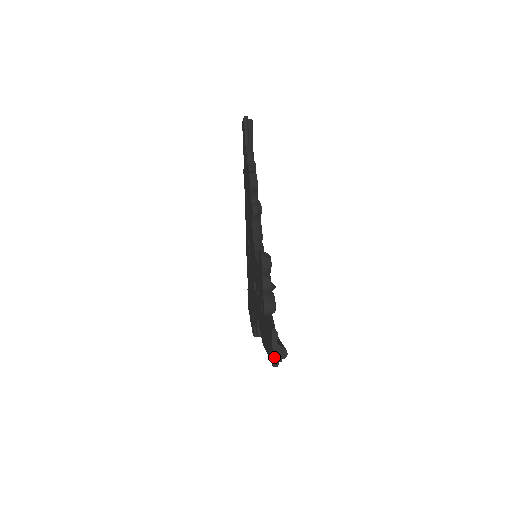
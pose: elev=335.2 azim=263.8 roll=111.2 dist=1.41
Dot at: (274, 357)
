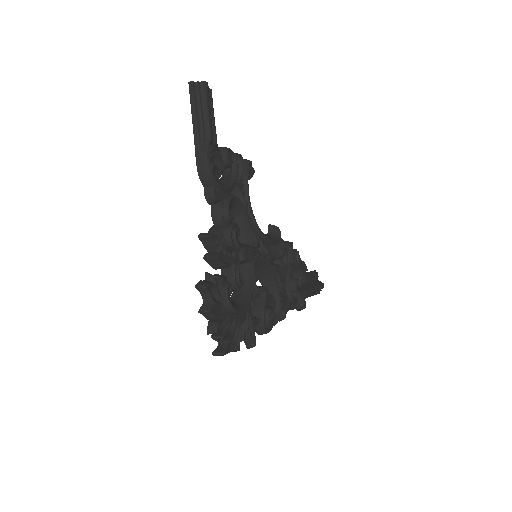
Dot at: (195, 85)
